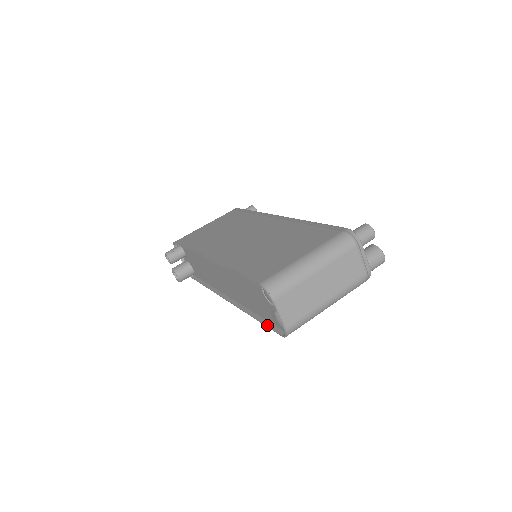
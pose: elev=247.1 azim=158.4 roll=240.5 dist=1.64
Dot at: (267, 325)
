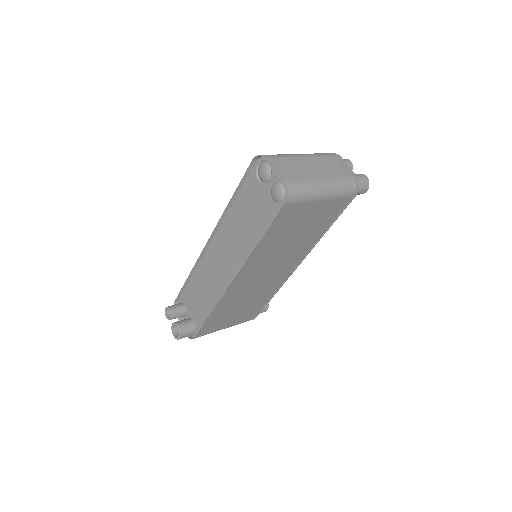
Dot at: (269, 224)
